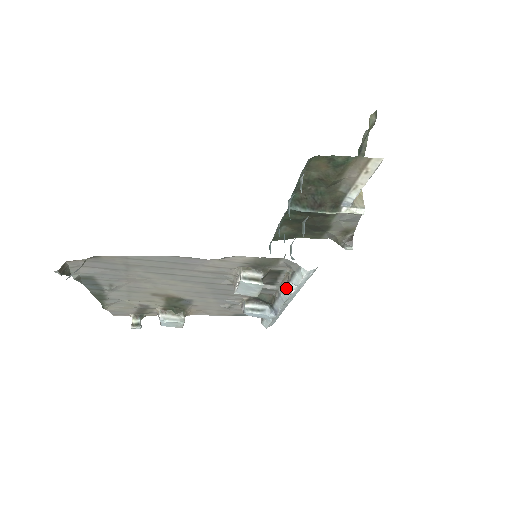
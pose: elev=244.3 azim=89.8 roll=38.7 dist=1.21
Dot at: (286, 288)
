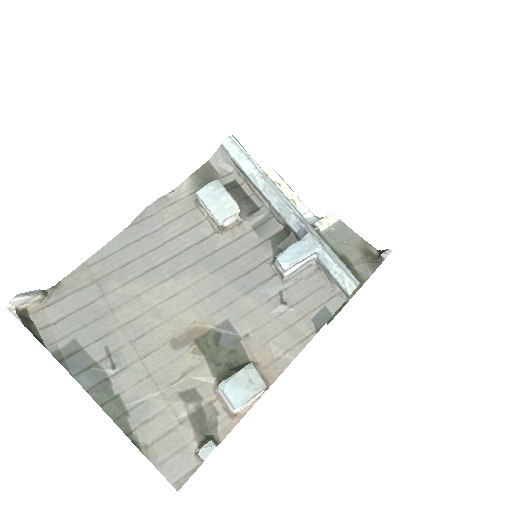
Dot at: (257, 187)
